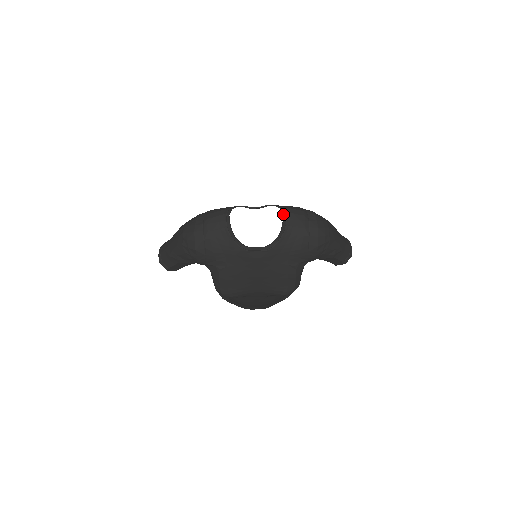
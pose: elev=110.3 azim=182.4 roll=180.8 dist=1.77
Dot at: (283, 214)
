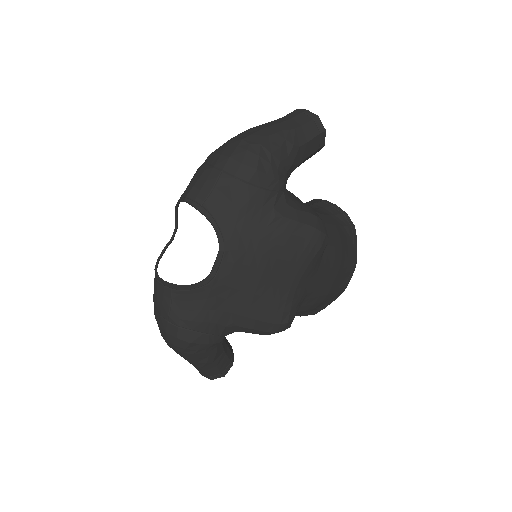
Dot at: occluded
